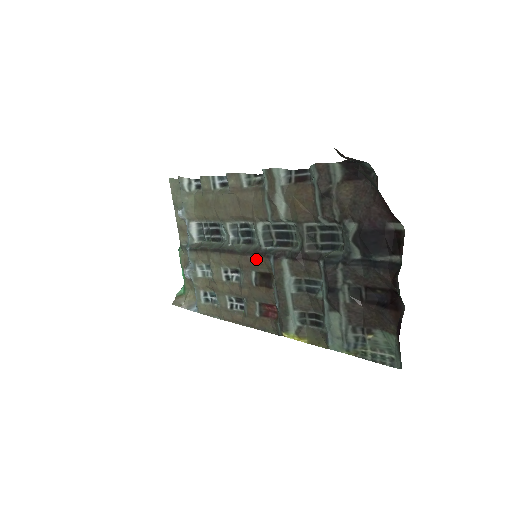
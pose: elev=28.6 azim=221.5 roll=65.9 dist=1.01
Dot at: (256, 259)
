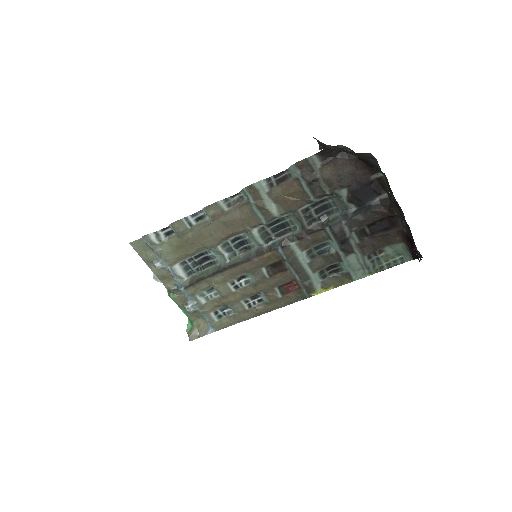
Dot at: (264, 257)
